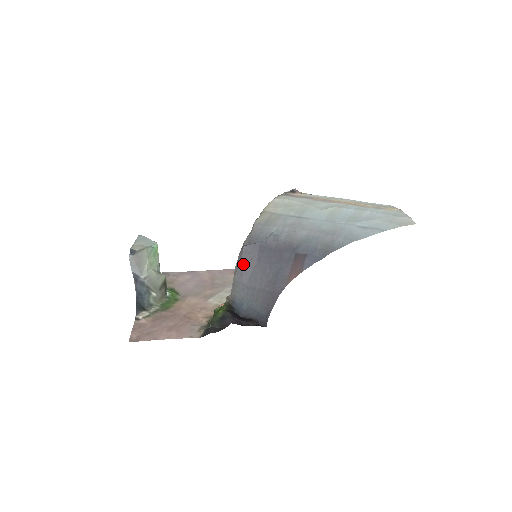
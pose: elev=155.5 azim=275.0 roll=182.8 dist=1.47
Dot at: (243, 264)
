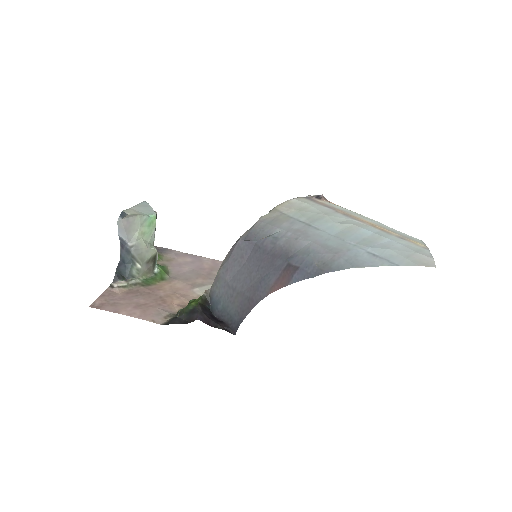
Dot at: (232, 259)
